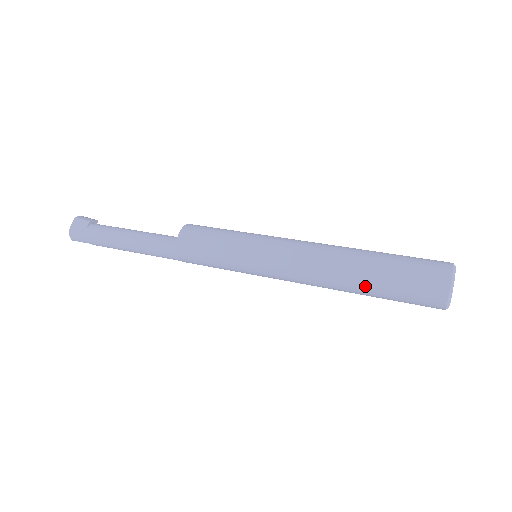
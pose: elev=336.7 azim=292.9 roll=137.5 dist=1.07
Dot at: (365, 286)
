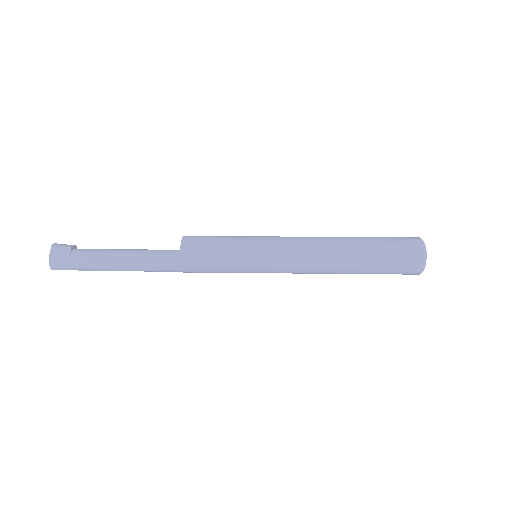
Dot at: (360, 265)
